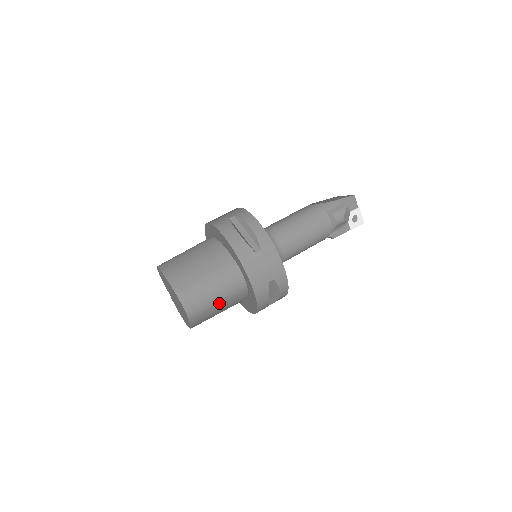
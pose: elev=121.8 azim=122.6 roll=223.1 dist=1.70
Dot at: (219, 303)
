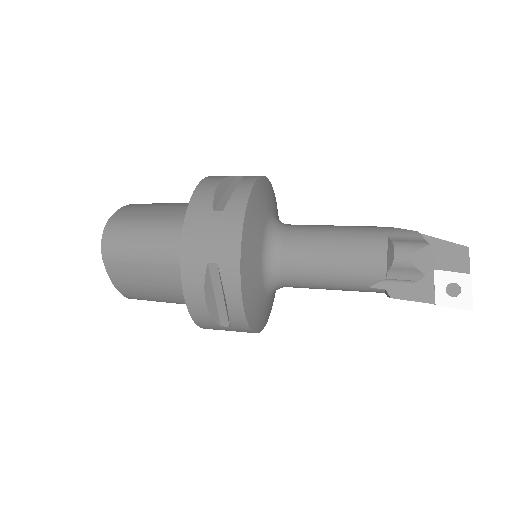
Dot at: (147, 264)
